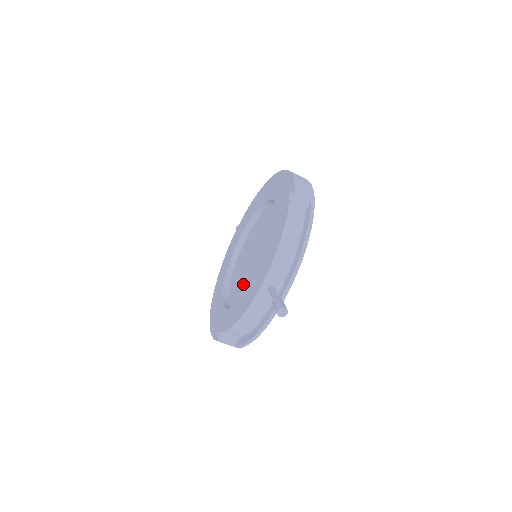
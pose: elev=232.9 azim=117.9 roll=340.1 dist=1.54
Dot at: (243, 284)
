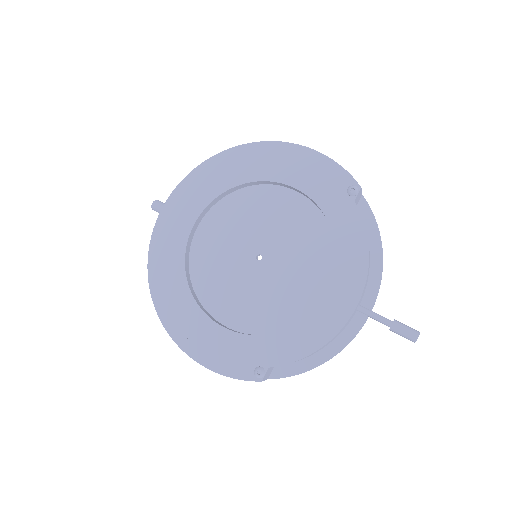
Dot at: (256, 297)
